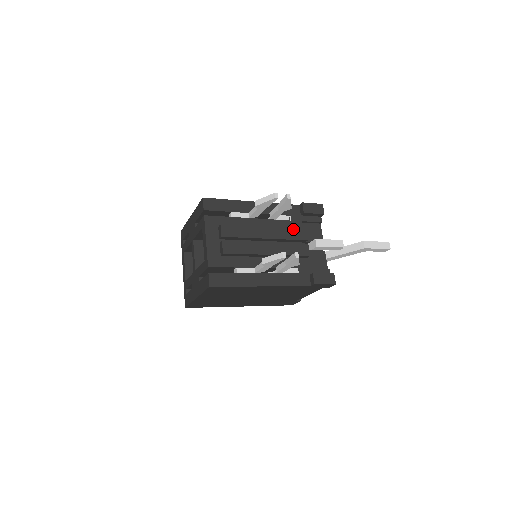
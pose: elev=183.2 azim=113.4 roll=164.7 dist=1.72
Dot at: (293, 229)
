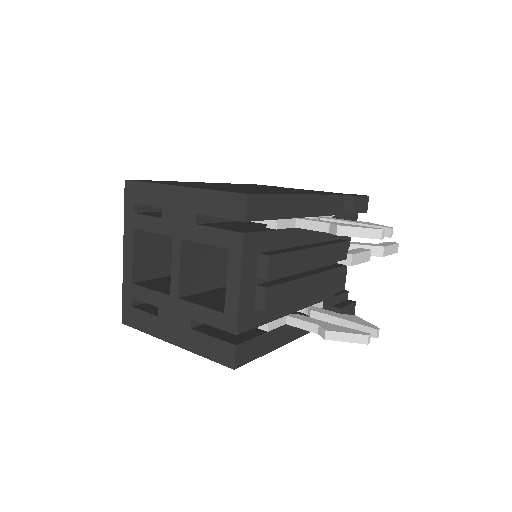
Dot at: (338, 244)
